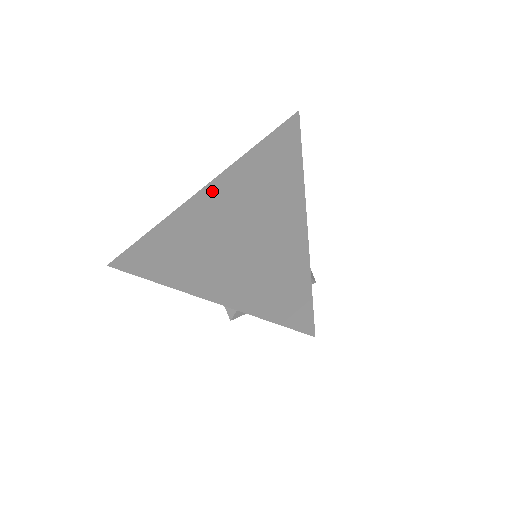
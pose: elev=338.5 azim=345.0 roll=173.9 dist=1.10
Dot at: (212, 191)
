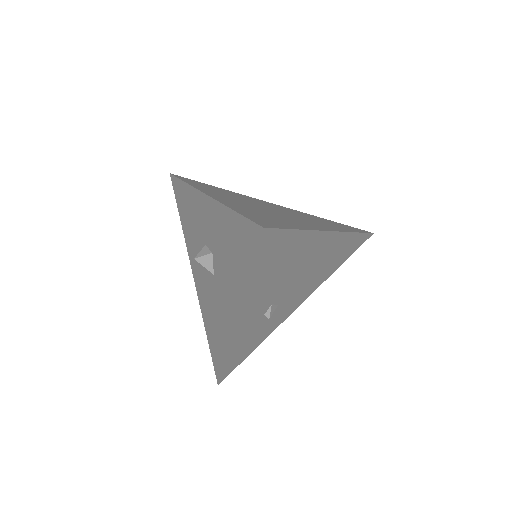
Dot at: (277, 205)
